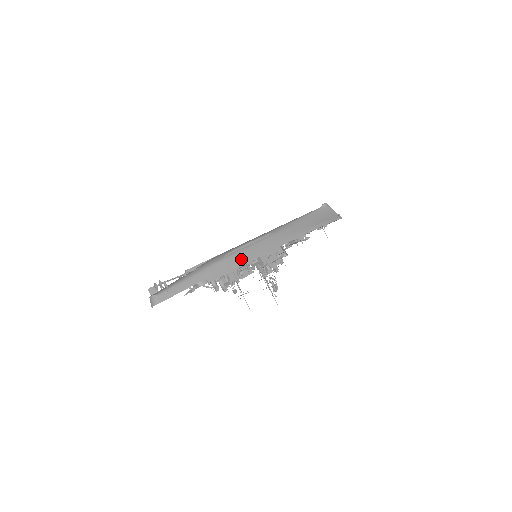
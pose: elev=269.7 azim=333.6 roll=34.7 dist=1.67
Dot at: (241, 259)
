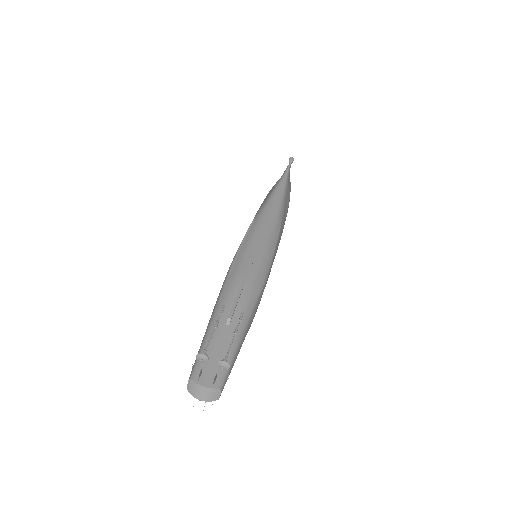
Dot at: occluded
